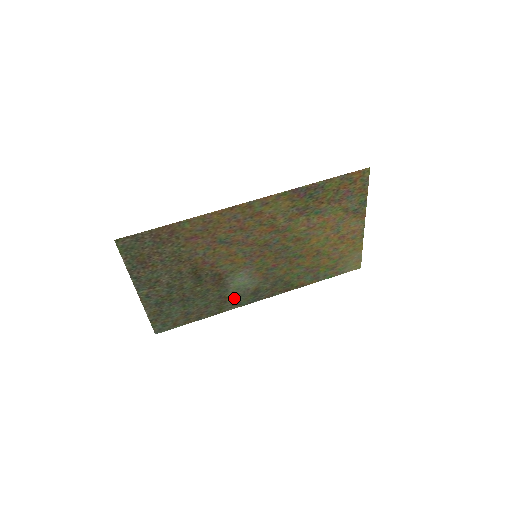
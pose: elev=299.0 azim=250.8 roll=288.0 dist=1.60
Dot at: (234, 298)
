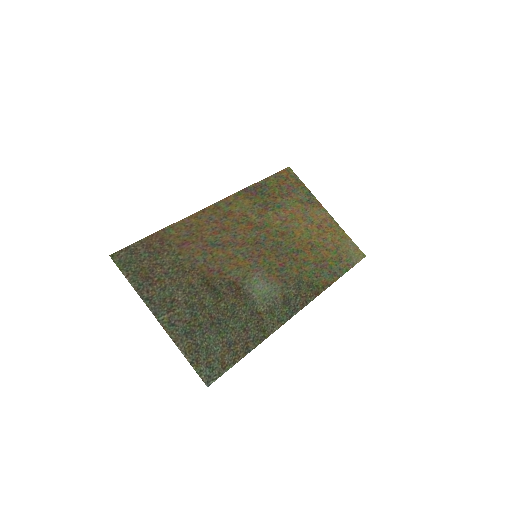
Dot at: (268, 313)
